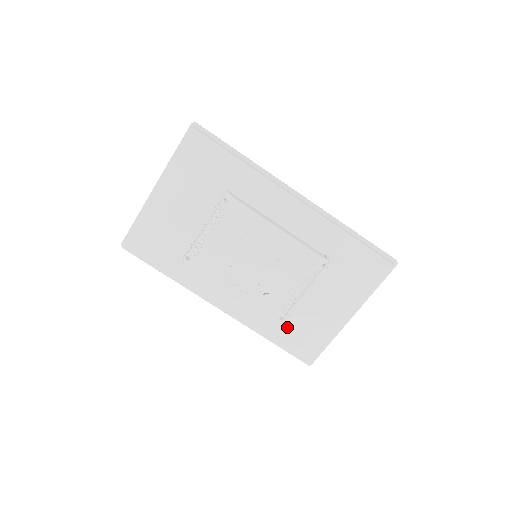
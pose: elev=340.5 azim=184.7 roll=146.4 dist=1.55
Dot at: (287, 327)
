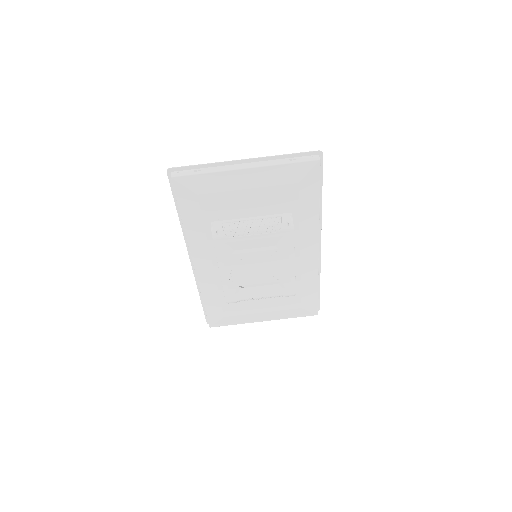
Dot at: (224, 303)
